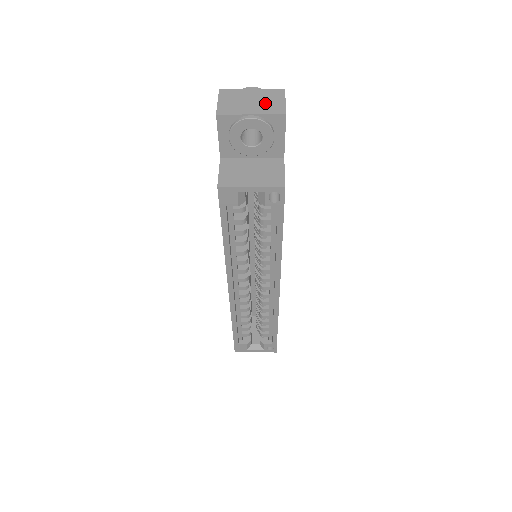
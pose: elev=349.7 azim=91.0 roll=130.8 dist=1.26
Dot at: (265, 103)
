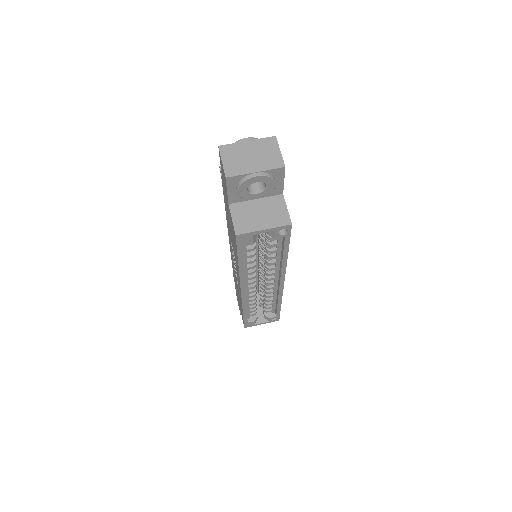
Dot at: (264, 157)
